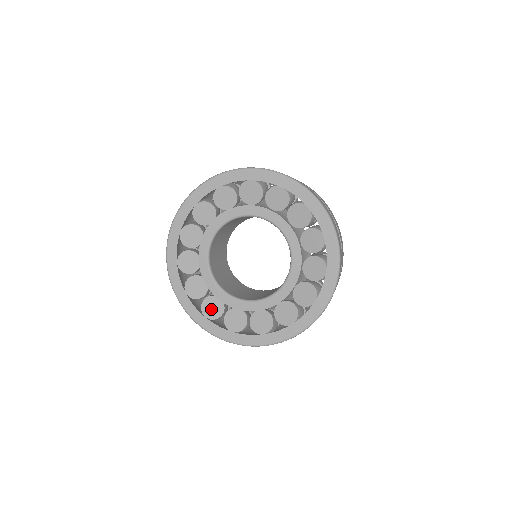
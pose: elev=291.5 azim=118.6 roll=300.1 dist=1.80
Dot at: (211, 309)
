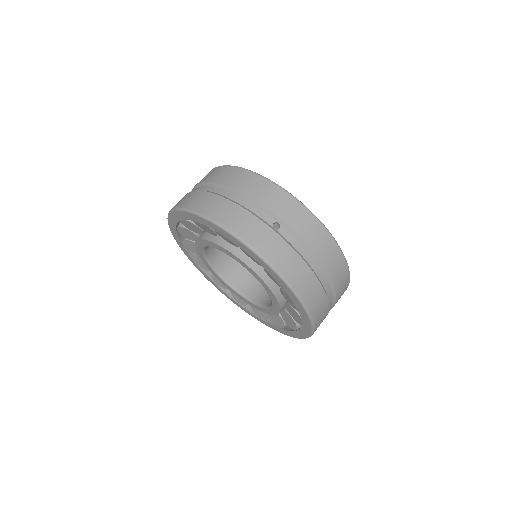
Dot at: occluded
